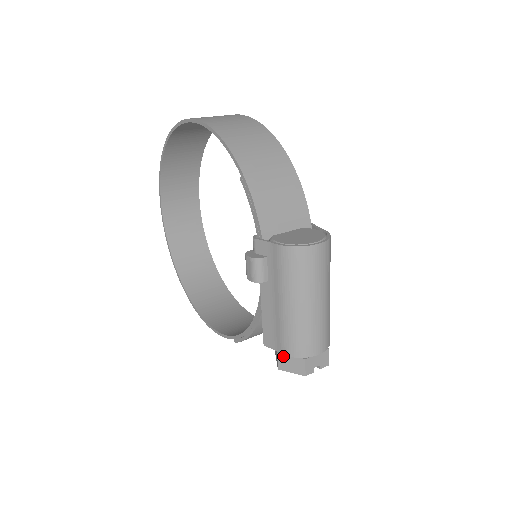
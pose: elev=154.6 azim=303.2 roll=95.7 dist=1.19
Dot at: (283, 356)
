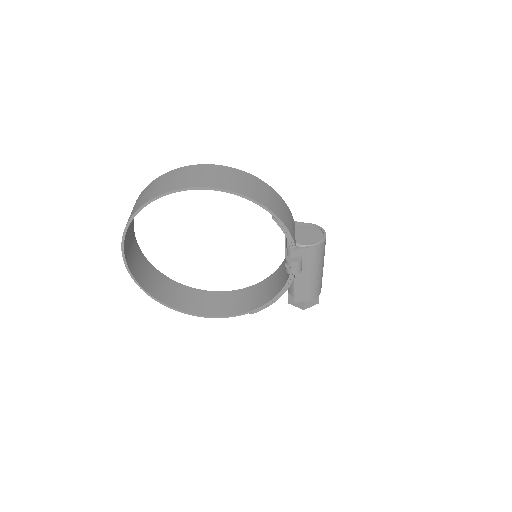
Dot at: (307, 301)
